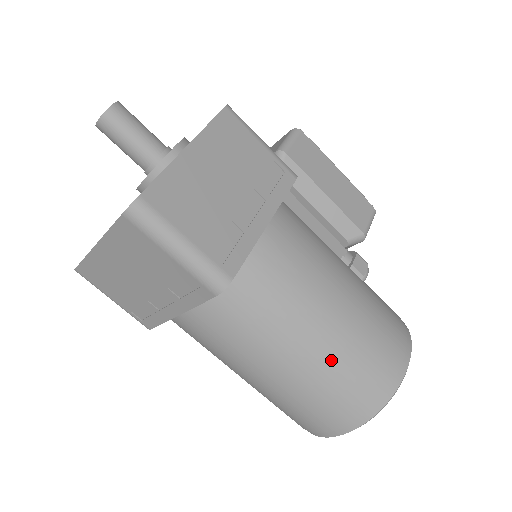
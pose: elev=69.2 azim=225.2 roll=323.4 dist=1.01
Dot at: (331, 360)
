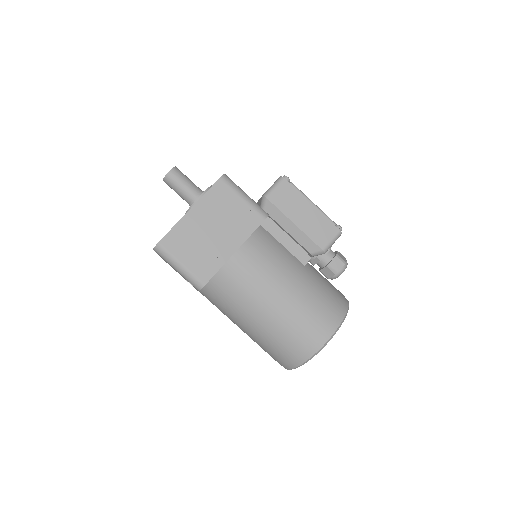
Dot at: (272, 330)
